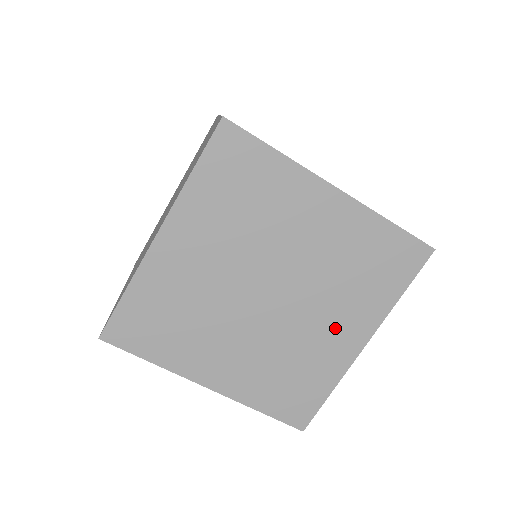
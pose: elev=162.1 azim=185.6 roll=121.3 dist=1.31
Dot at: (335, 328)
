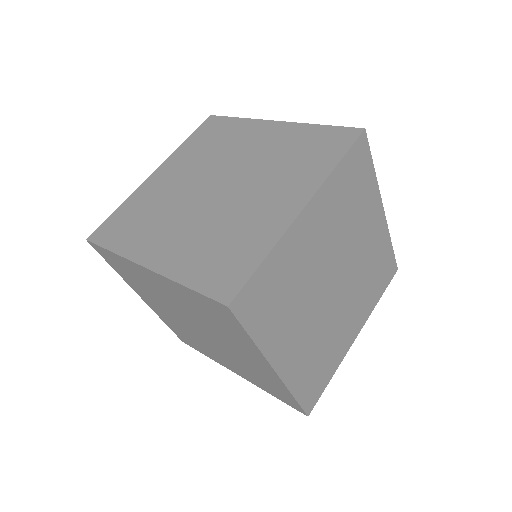
Dot at: (247, 355)
